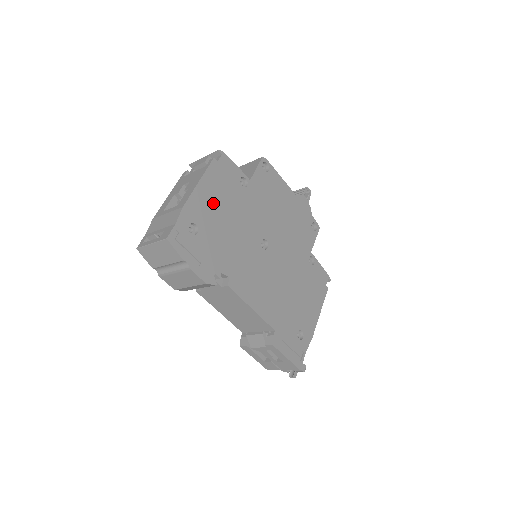
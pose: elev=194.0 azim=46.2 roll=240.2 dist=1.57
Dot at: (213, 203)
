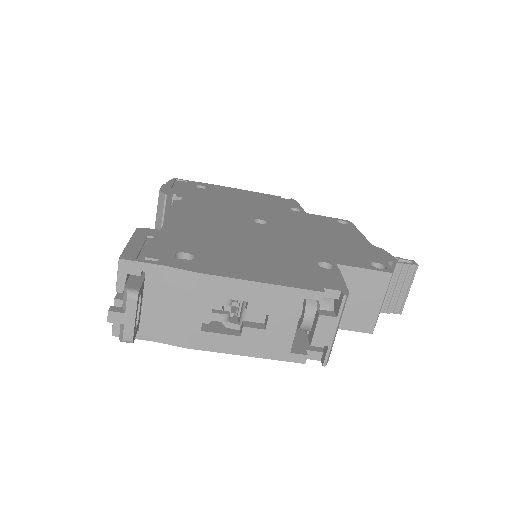
Dot at: (241, 195)
